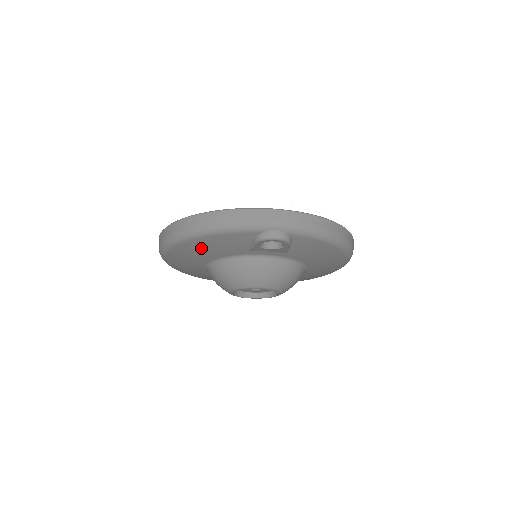
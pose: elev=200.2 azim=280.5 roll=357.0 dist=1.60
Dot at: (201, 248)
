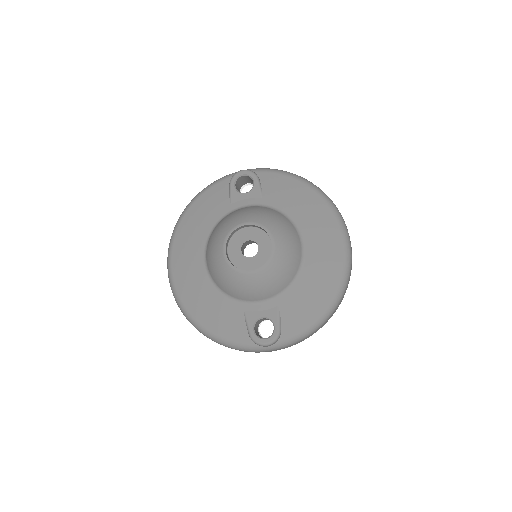
Dot at: (195, 221)
